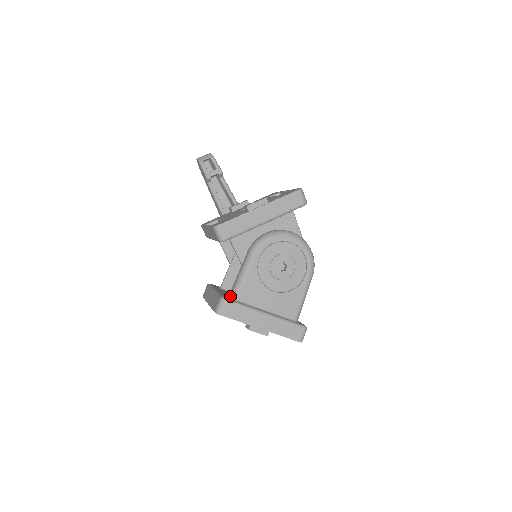
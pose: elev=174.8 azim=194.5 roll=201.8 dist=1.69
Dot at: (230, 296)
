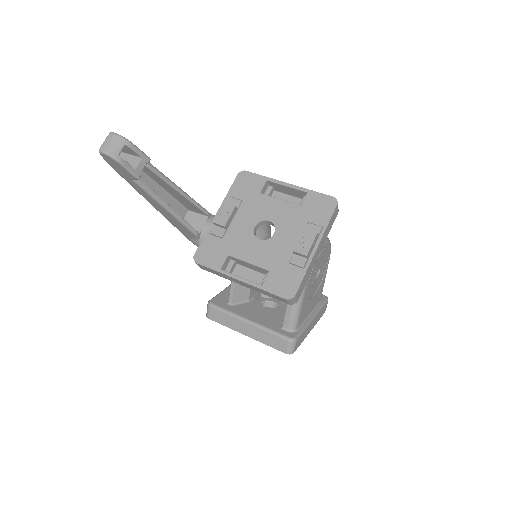
Dot at: (289, 330)
